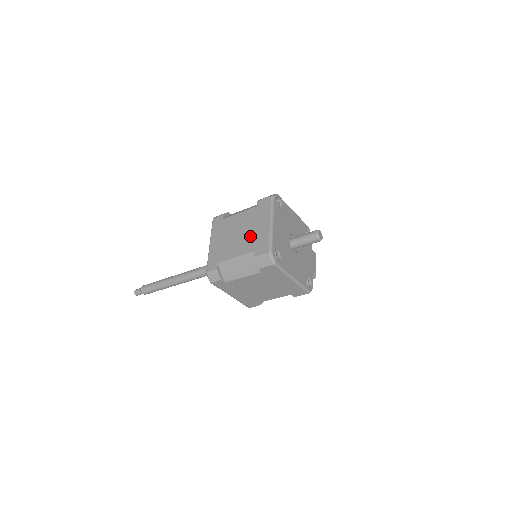
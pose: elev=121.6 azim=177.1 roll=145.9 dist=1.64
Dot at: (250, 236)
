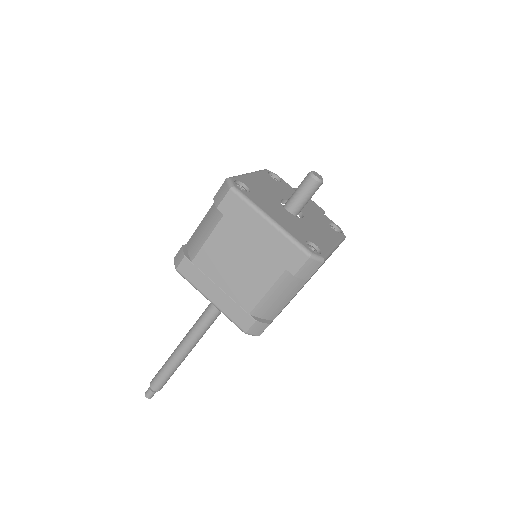
Dot at: (259, 256)
